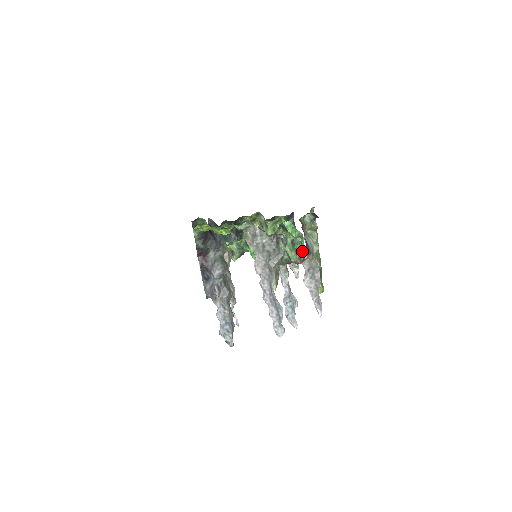
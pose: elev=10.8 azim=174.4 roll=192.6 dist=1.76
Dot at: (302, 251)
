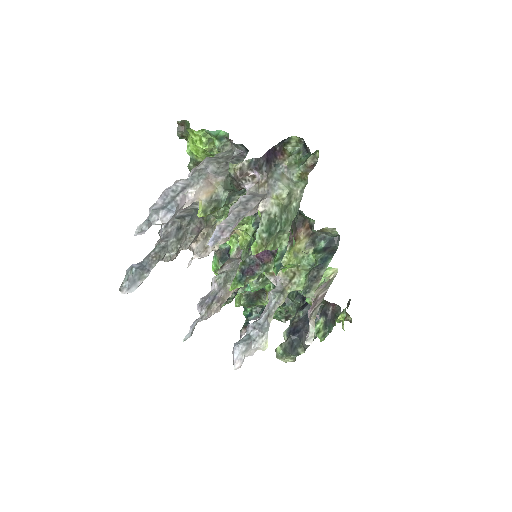
Dot at: (251, 163)
